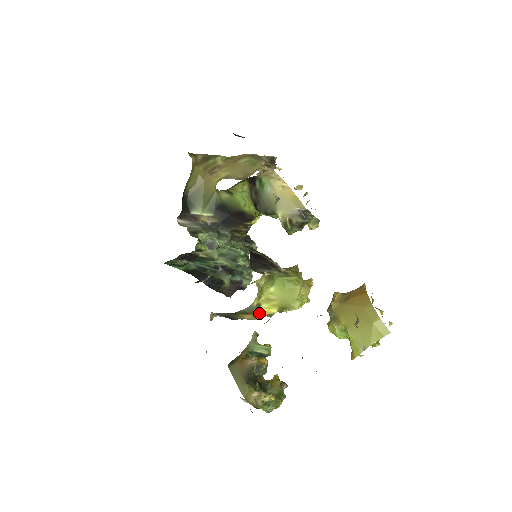
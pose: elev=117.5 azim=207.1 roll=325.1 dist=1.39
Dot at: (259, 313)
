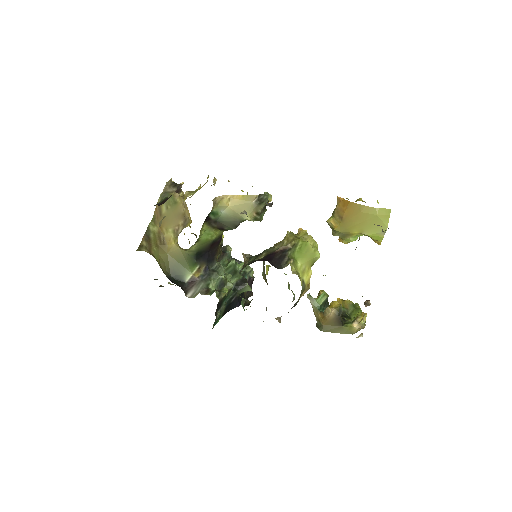
Dot at: (306, 285)
